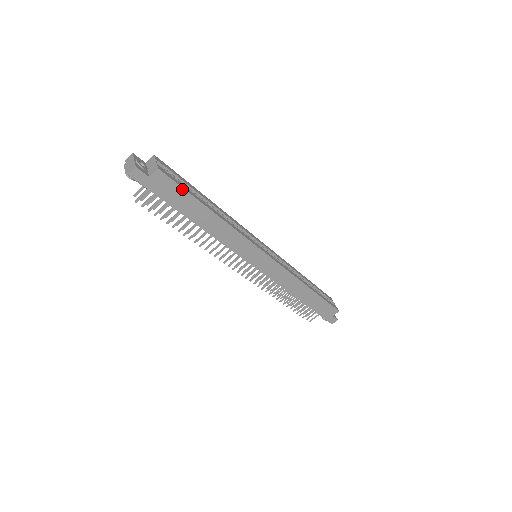
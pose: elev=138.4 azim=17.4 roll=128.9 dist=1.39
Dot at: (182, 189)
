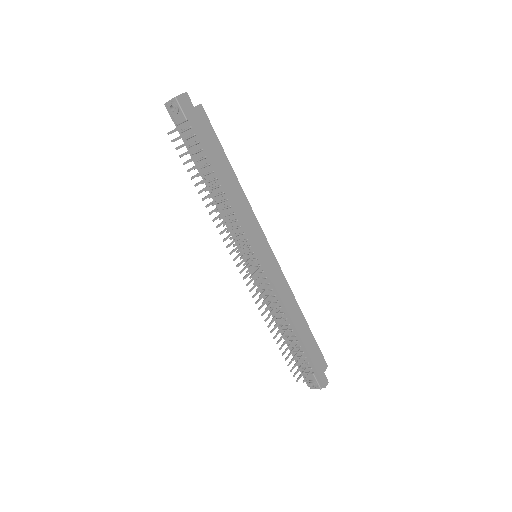
Dot at: (214, 134)
